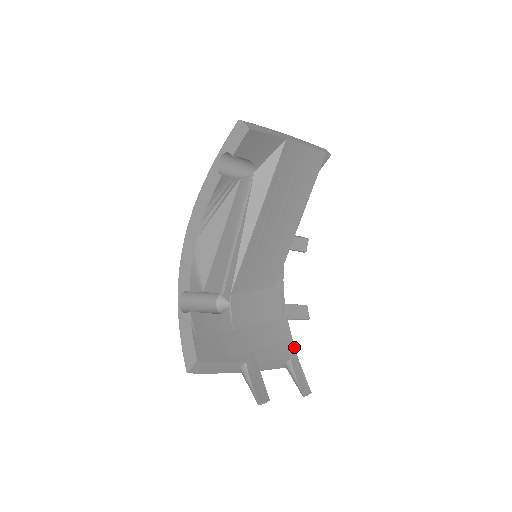
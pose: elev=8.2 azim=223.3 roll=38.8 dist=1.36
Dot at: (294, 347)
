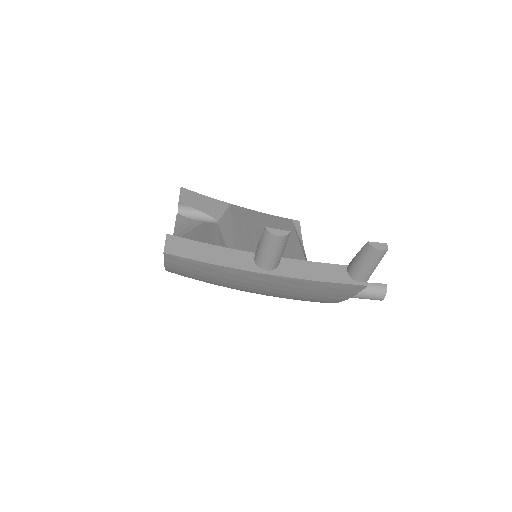
Dot at: occluded
